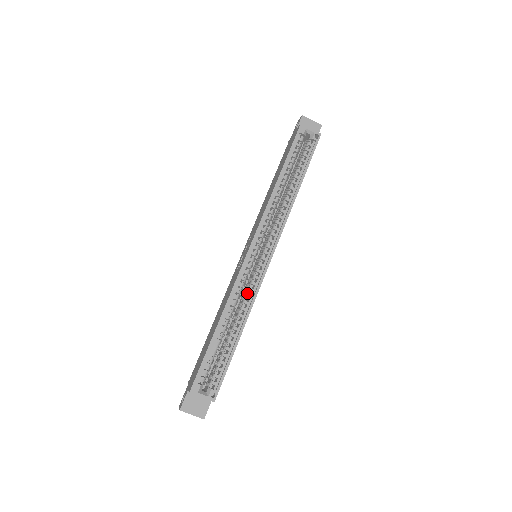
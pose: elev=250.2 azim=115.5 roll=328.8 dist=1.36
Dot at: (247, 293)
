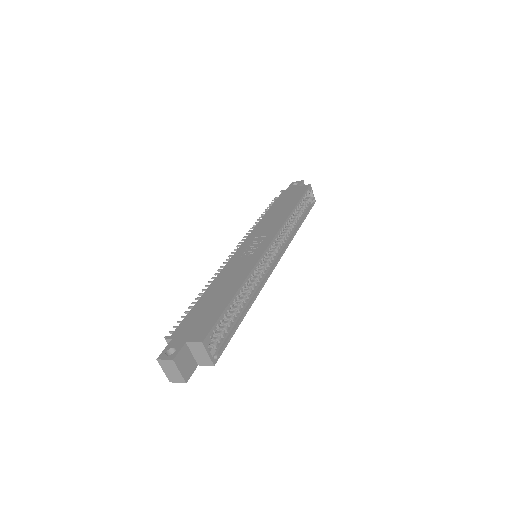
Dot at: (256, 280)
